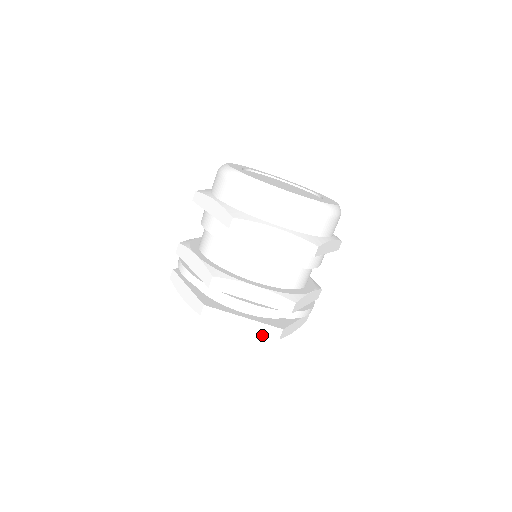
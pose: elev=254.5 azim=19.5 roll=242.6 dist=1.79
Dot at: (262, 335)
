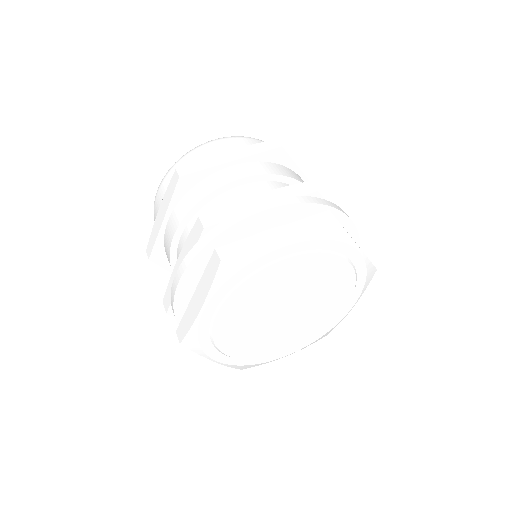
Dot at: (314, 230)
